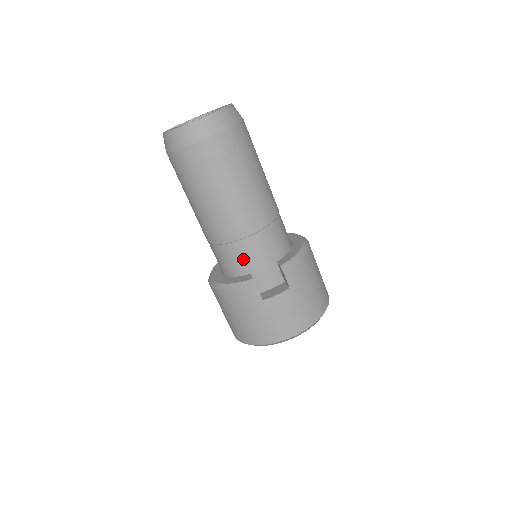
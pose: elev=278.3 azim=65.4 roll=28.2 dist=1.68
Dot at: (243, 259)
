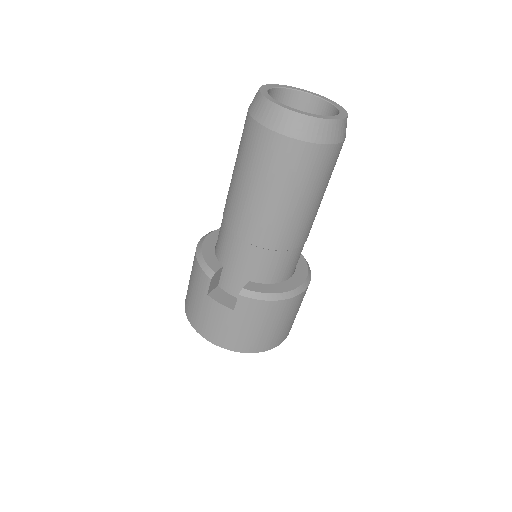
Dot at: (227, 250)
